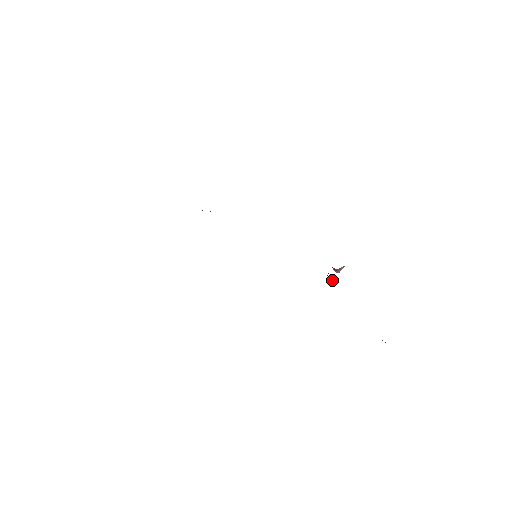
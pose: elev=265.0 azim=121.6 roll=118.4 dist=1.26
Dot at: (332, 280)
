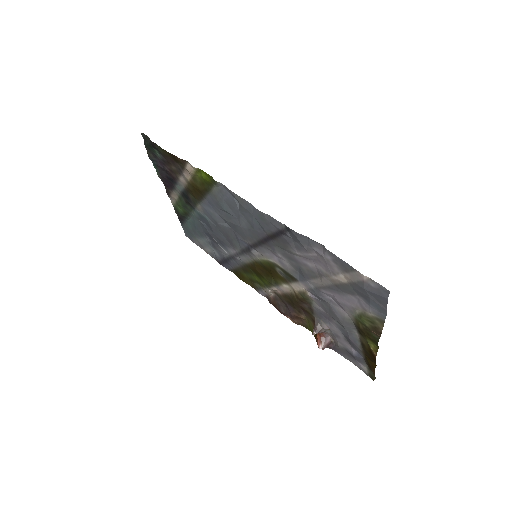
Dot at: (319, 326)
